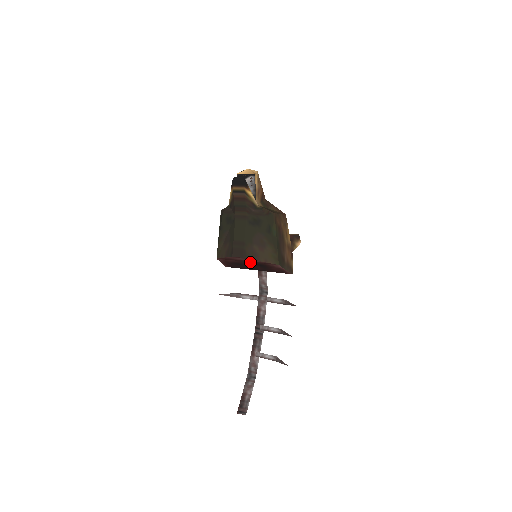
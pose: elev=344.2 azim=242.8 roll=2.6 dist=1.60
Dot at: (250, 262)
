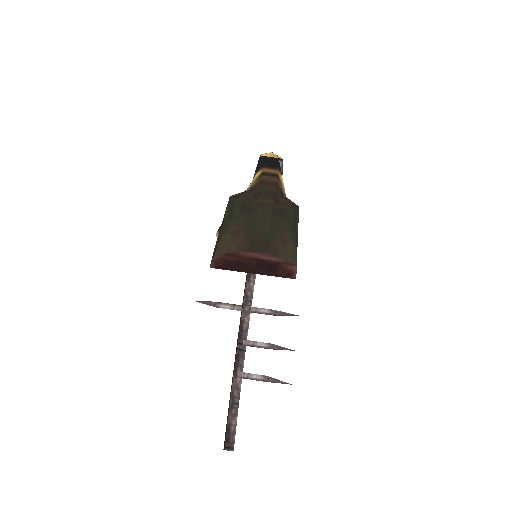
Dot at: (260, 261)
